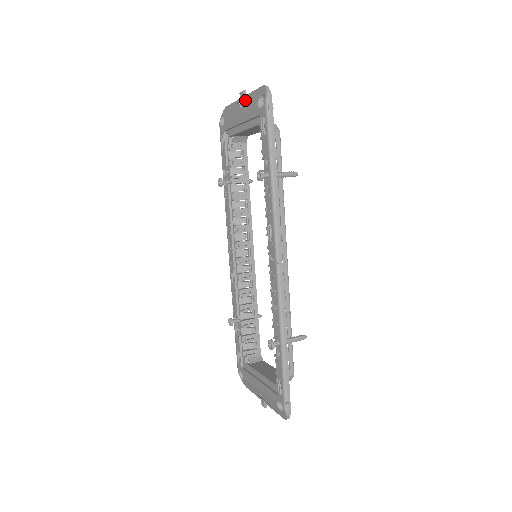
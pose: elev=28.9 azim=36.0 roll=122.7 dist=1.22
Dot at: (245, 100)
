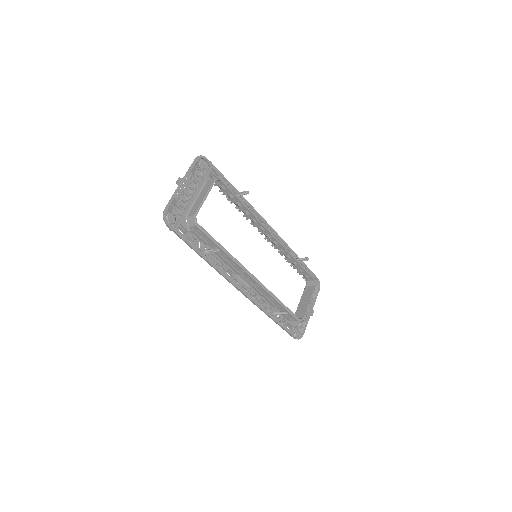
Dot at: (179, 191)
